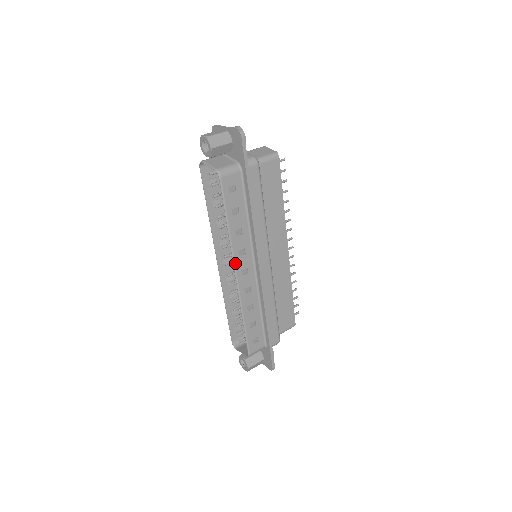
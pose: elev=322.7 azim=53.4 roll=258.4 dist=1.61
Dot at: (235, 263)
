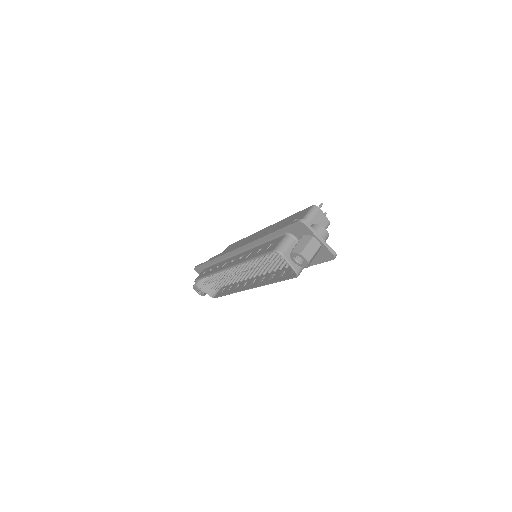
Dot at: occluded
